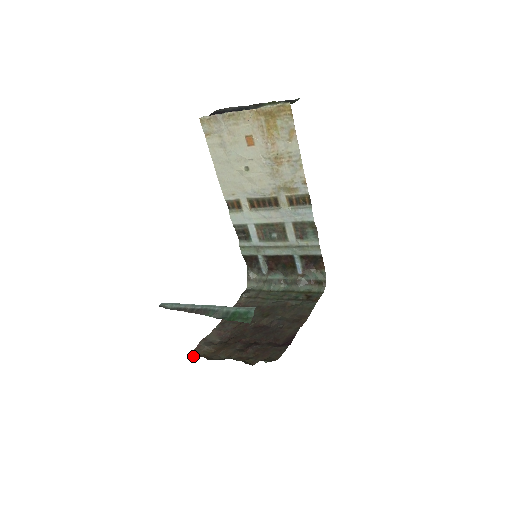
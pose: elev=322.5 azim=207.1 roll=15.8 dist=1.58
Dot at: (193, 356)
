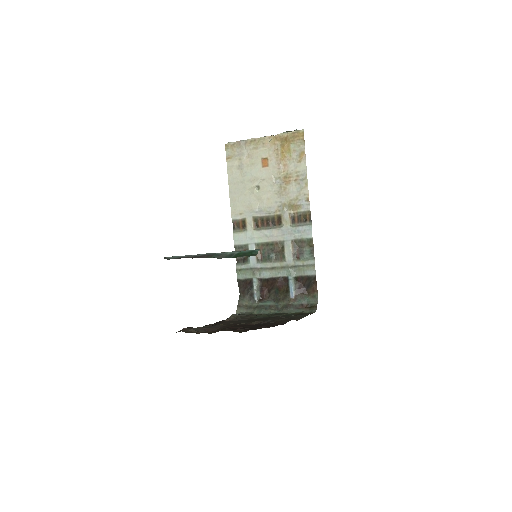
Dot at: occluded
